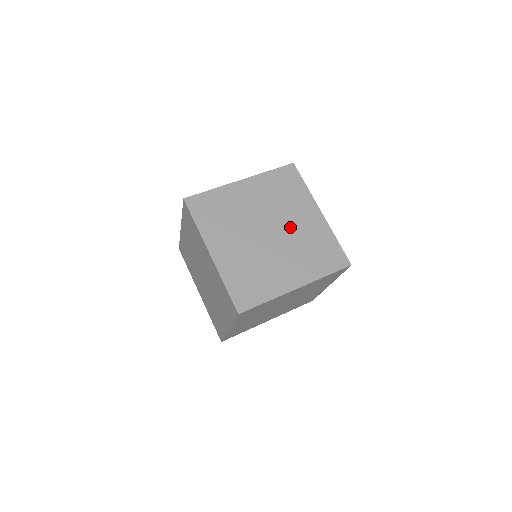
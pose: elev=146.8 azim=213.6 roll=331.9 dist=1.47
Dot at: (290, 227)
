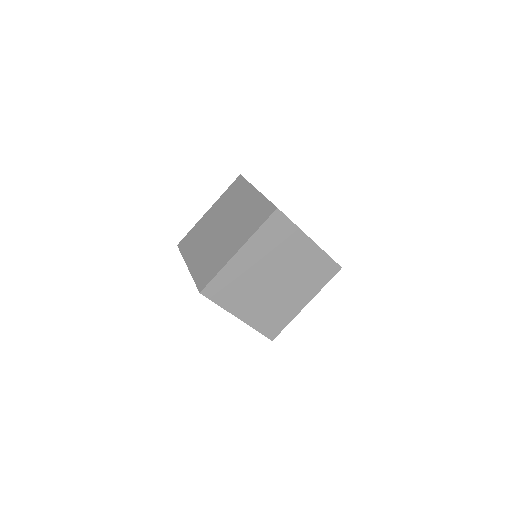
Dot at: (290, 267)
